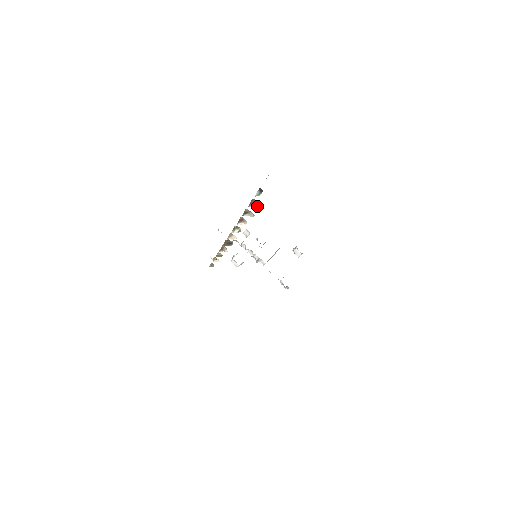
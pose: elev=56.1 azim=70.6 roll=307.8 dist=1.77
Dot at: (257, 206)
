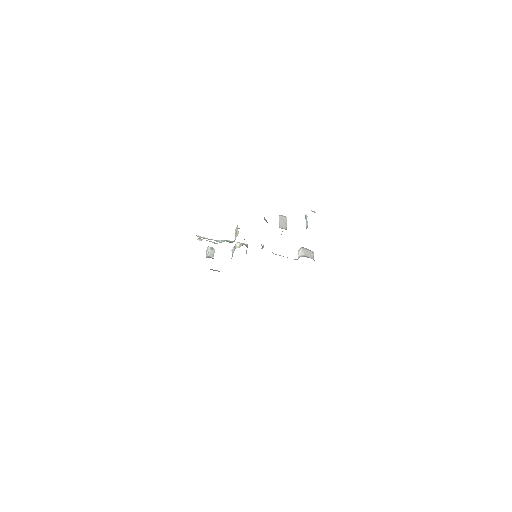
Dot at: occluded
